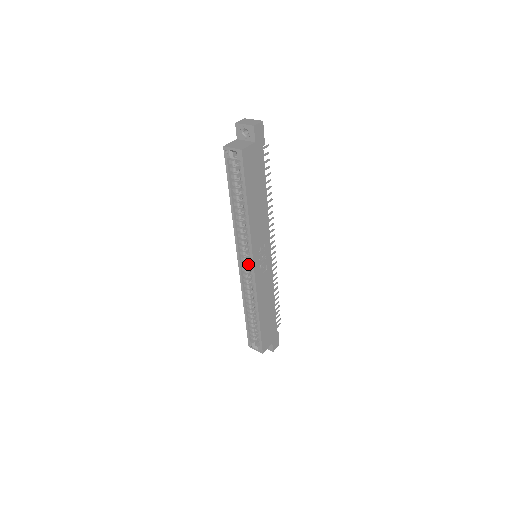
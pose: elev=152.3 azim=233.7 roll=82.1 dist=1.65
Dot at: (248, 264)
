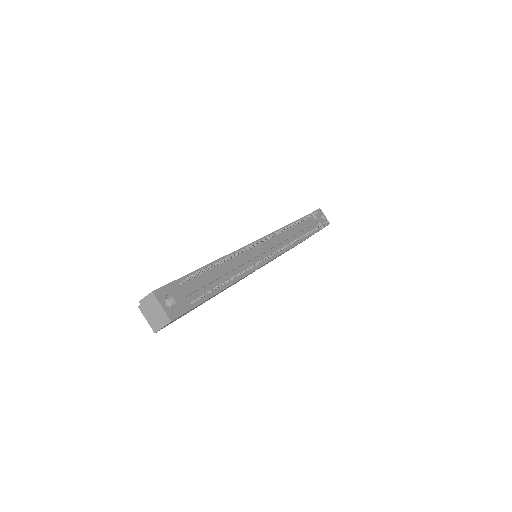
Dot at: occluded
